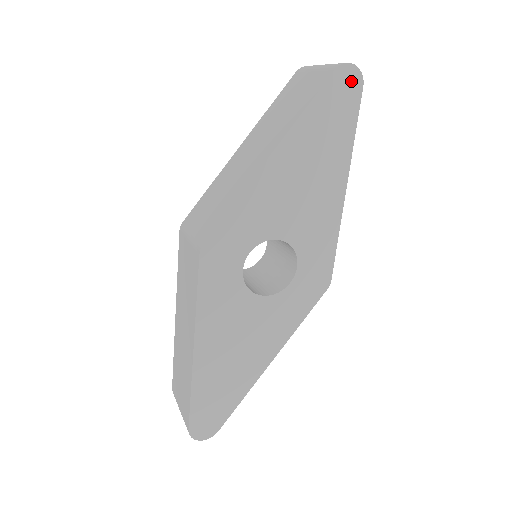
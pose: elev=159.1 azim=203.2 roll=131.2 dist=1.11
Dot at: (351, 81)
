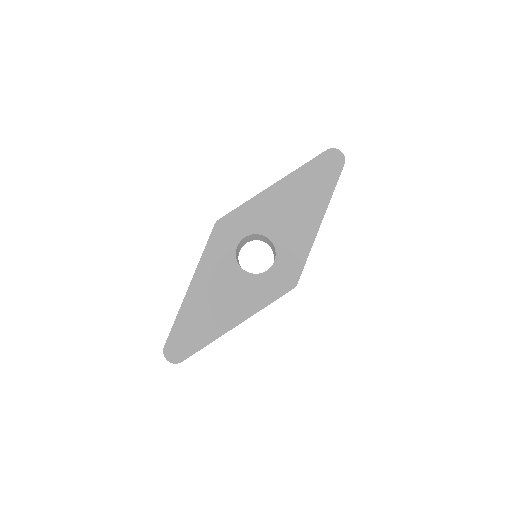
Dot at: (337, 159)
